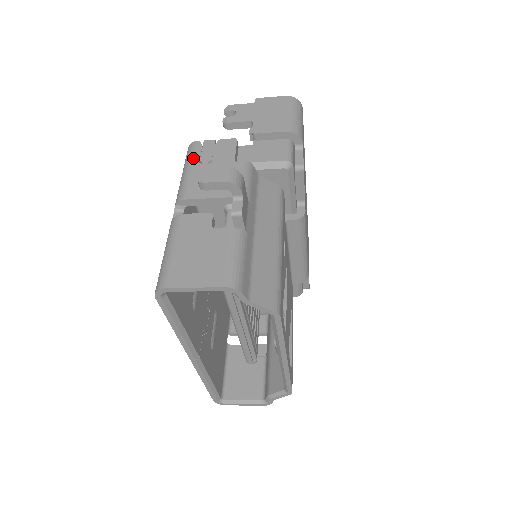
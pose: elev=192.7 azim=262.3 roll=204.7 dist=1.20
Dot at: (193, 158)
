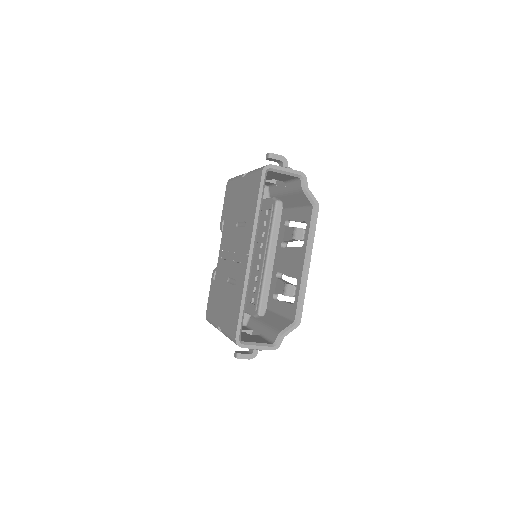
Dot at: occluded
